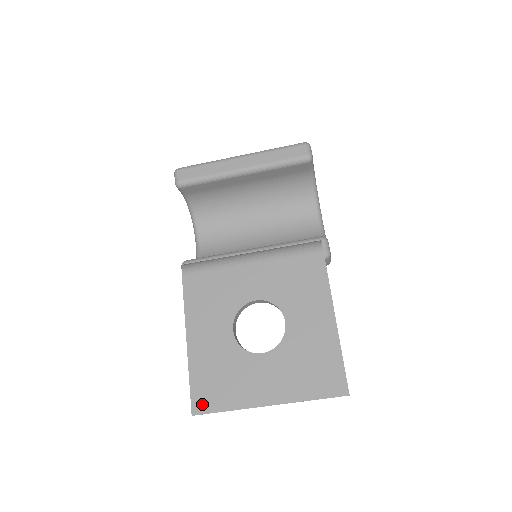
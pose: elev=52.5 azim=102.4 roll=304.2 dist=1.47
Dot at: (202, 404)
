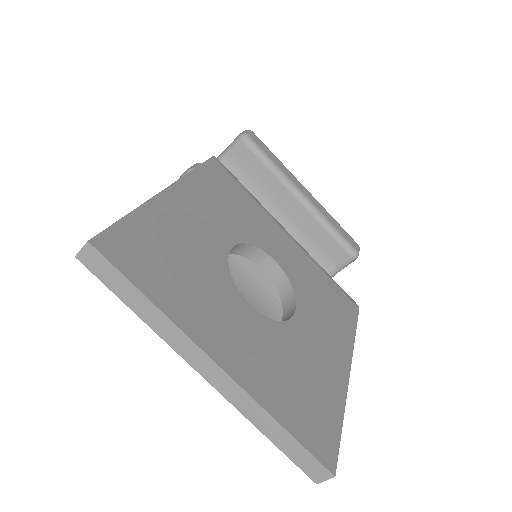
Dot at: (121, 250)
